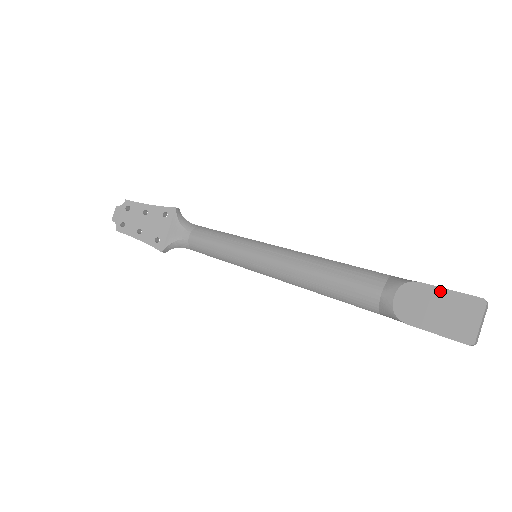
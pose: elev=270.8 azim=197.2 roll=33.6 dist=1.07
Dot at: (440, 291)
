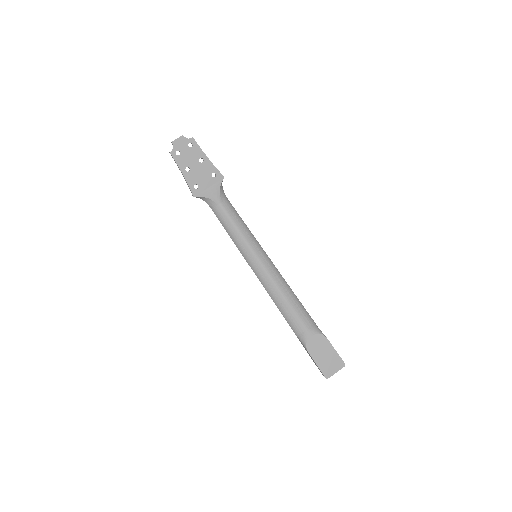
Dot at: (332, 348)
